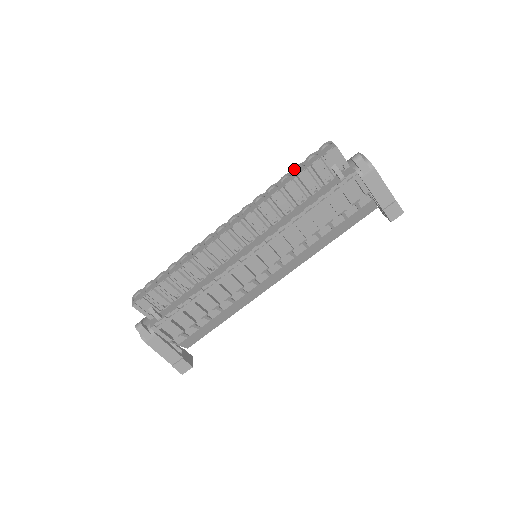
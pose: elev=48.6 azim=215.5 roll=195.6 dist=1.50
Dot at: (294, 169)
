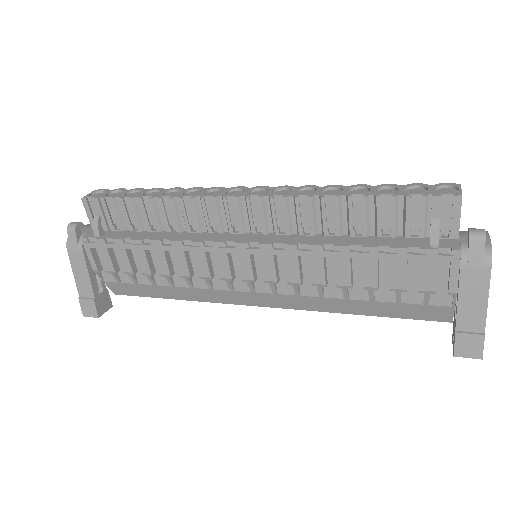
Dot at: (381, 185)
